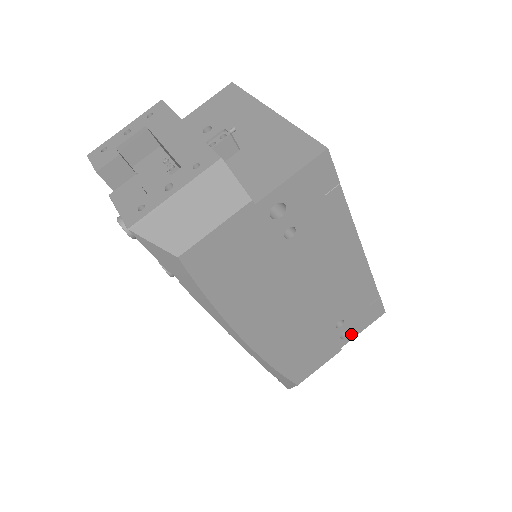
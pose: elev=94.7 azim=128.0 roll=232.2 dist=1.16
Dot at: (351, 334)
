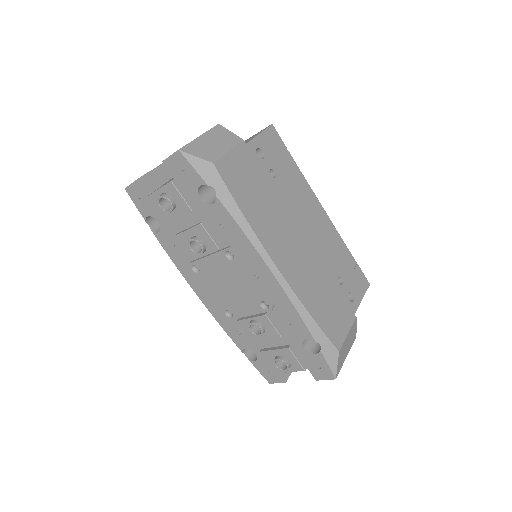
Dot at: (355, 299)
